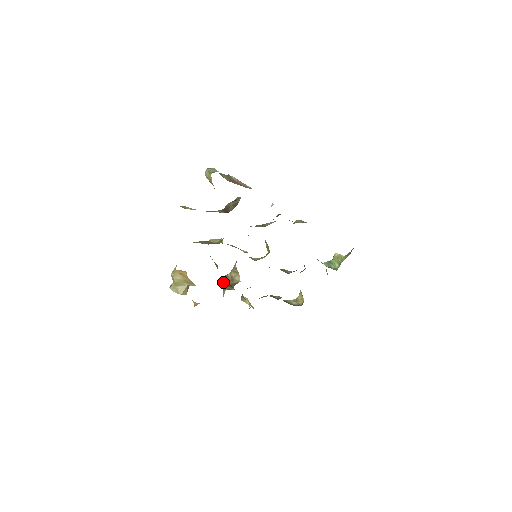
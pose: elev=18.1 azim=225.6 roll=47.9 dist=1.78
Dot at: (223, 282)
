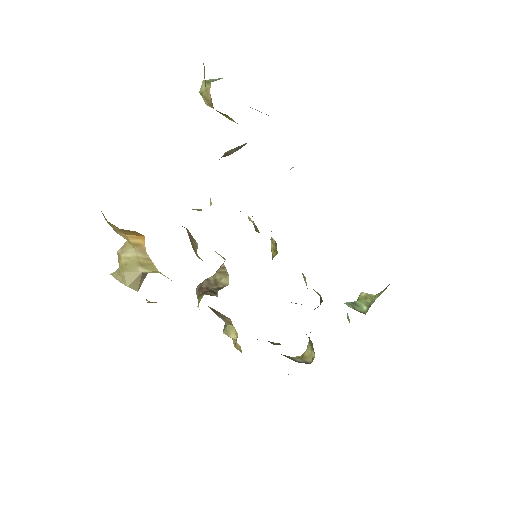
Dot at: (200, 287)
